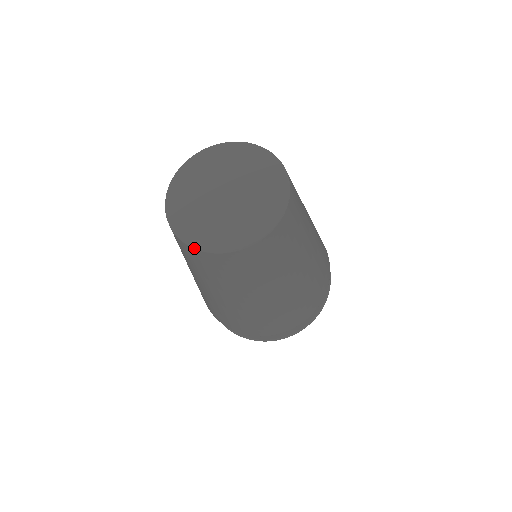
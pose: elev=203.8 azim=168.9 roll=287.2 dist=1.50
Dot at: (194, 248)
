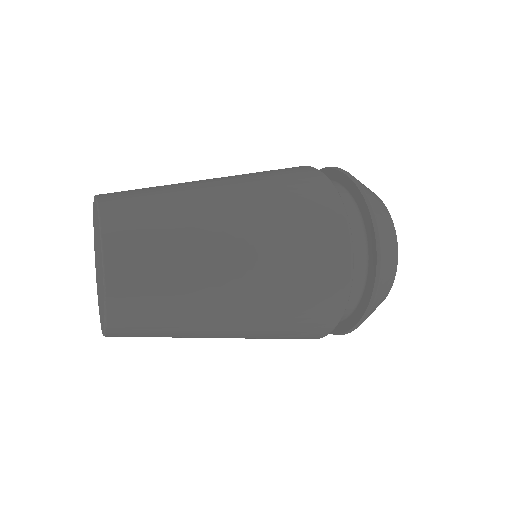
Dot at: occluded
